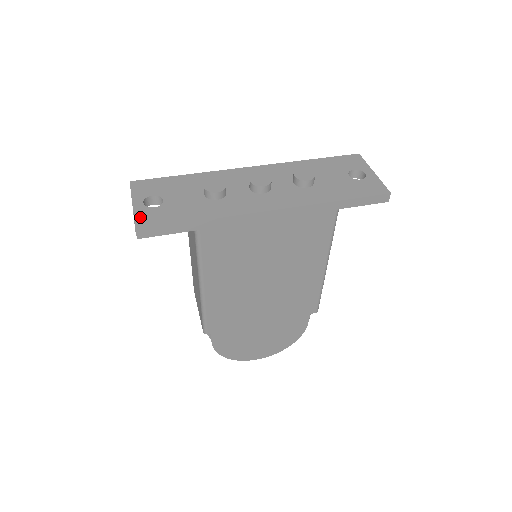
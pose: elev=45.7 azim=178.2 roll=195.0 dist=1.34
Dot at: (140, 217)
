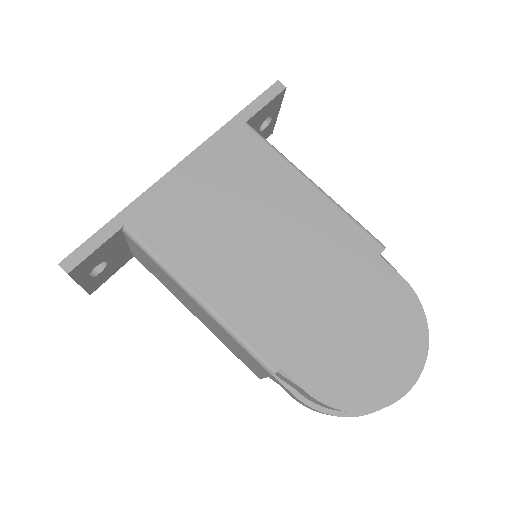
Dot at: occluded
